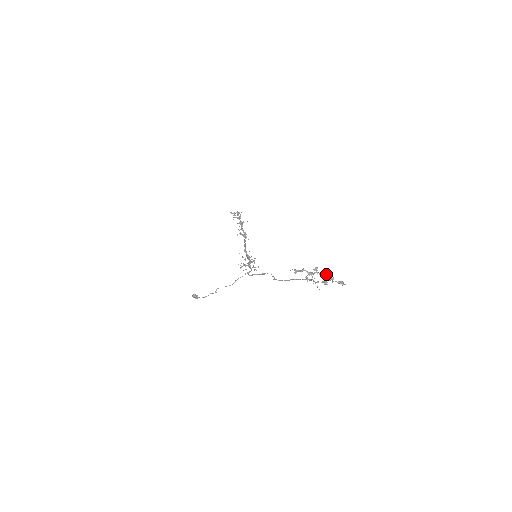
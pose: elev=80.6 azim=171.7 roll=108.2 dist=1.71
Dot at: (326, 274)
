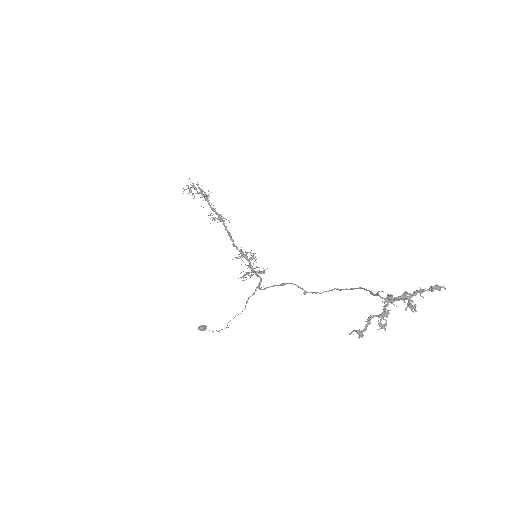
Dot at: (407, 293)
